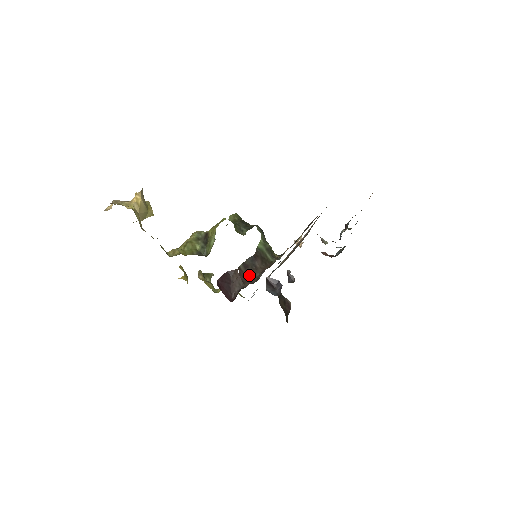
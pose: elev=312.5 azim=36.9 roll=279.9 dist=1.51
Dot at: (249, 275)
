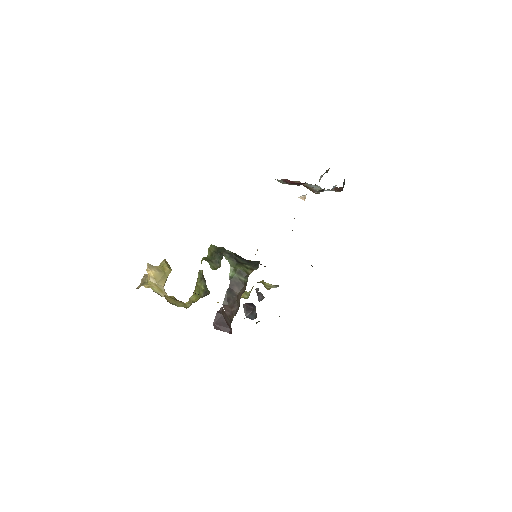
Dot at: (233, 306)
